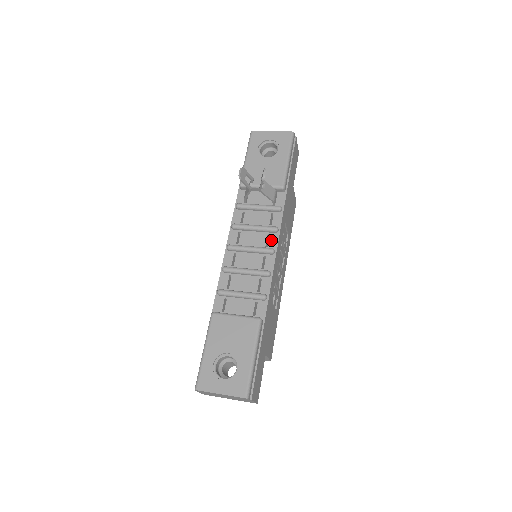
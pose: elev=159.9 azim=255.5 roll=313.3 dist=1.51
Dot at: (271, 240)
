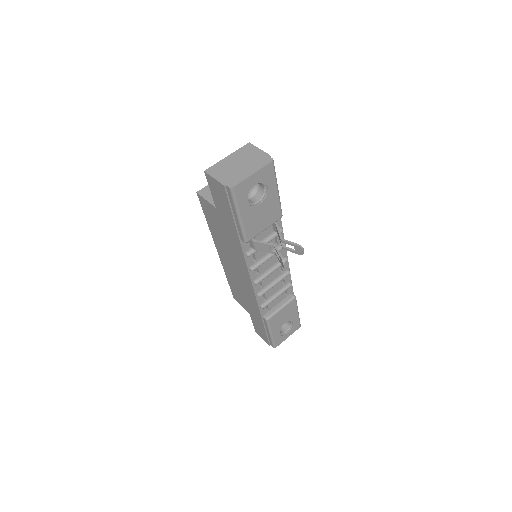
Dot at: (281, 253)
